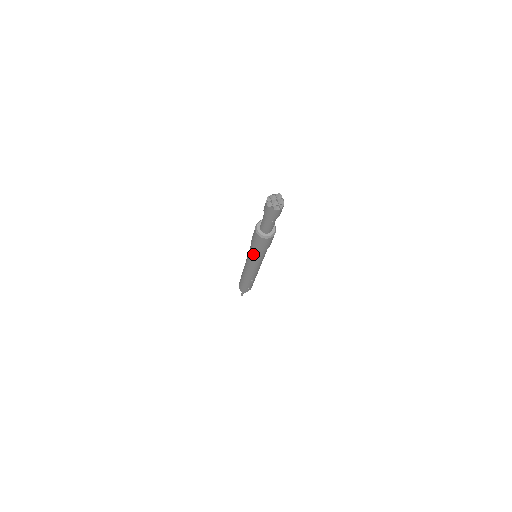
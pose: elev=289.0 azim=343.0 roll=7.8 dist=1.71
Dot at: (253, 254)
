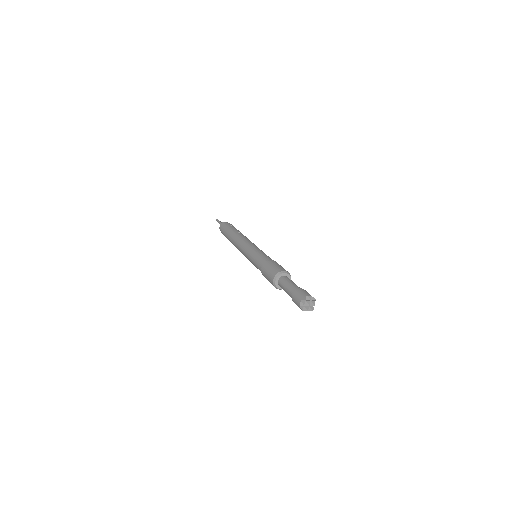
Dot at: (256, 266)
